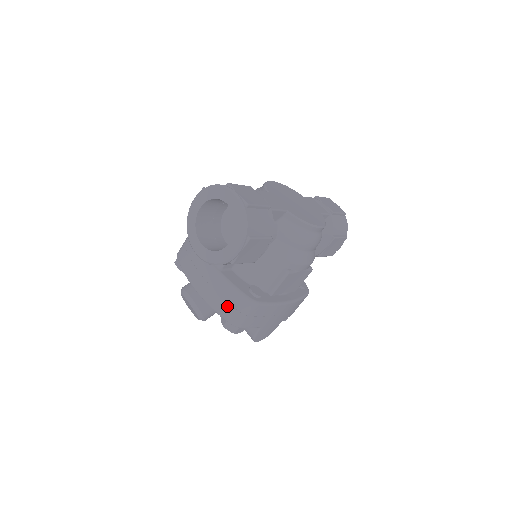
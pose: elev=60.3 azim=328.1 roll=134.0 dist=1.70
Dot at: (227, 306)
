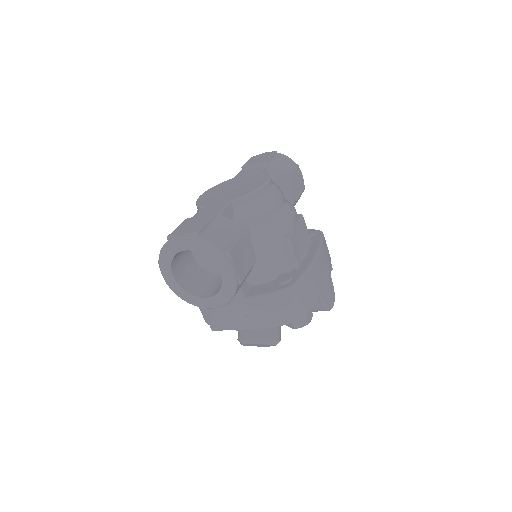
Dot at: (279, 313)
